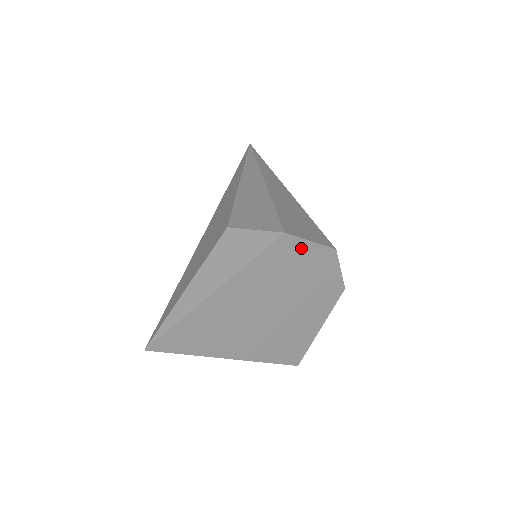
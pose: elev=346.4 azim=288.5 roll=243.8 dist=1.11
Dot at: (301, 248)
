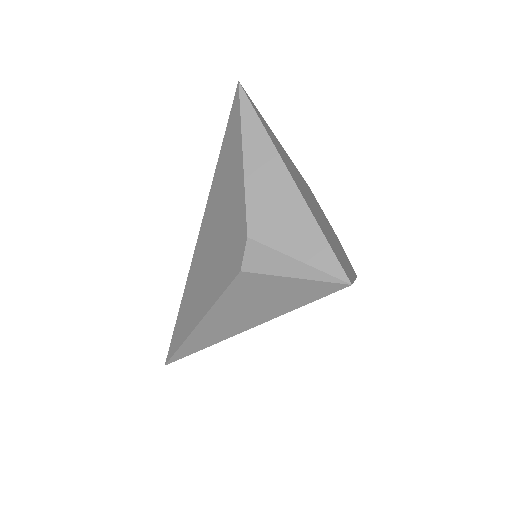
Dot at: (319, 206)
